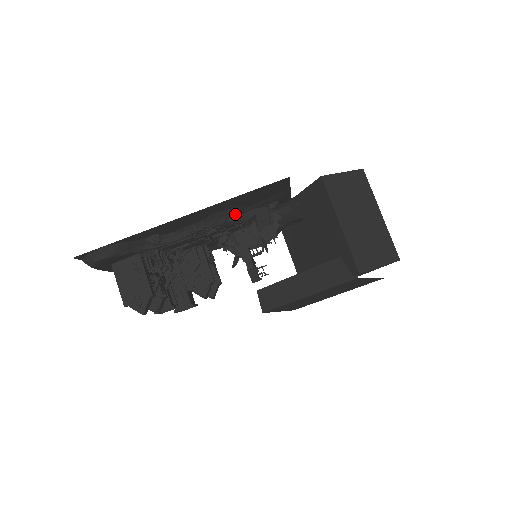
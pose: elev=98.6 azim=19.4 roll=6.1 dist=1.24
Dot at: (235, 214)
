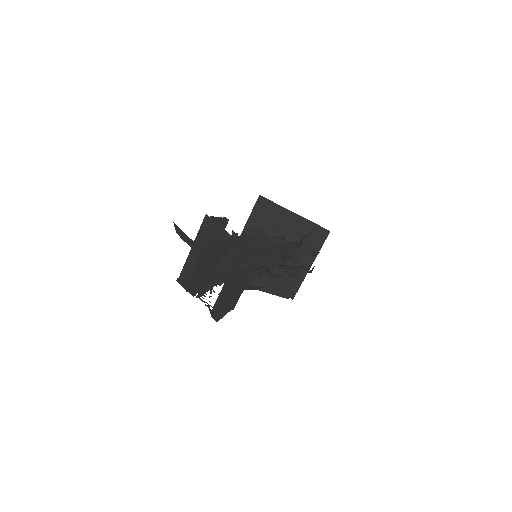
Dot at: occluded
